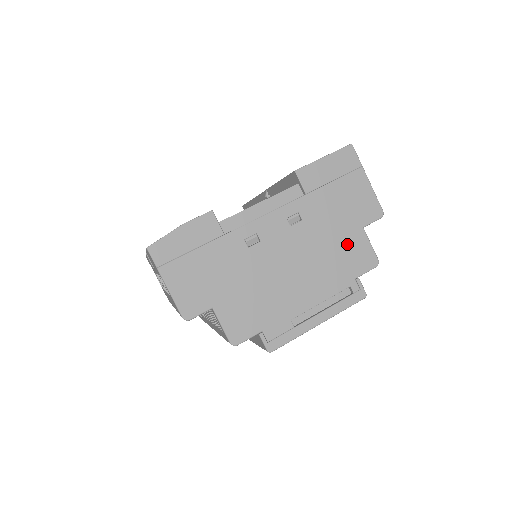
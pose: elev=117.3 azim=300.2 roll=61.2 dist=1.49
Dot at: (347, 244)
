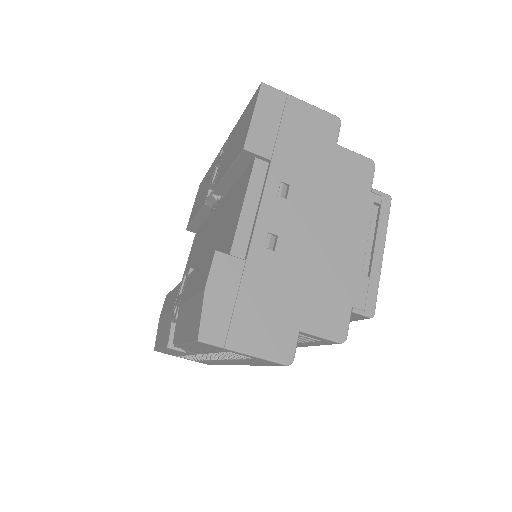
Dot at: (339, 170)
